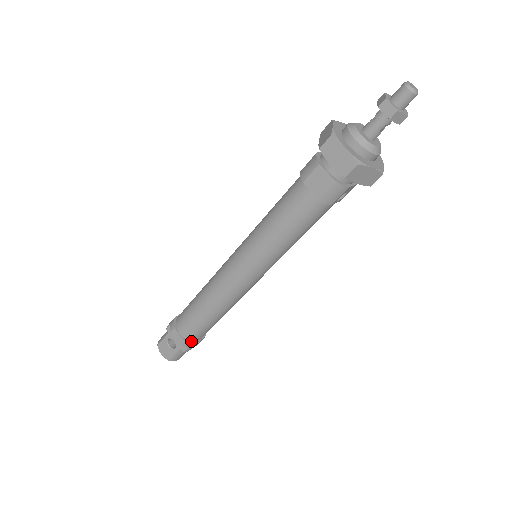
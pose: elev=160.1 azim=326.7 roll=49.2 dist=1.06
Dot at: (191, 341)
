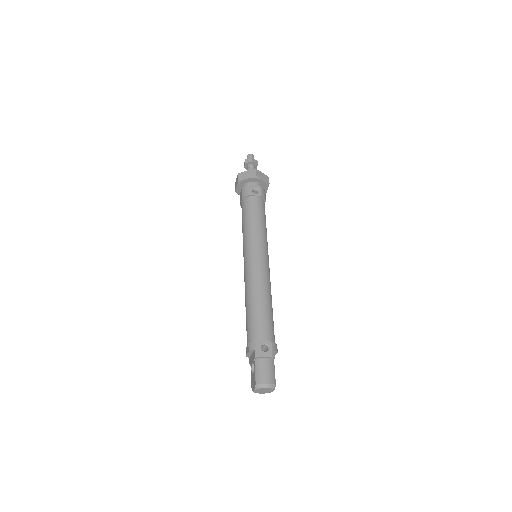
Dot at: (255, 342)
